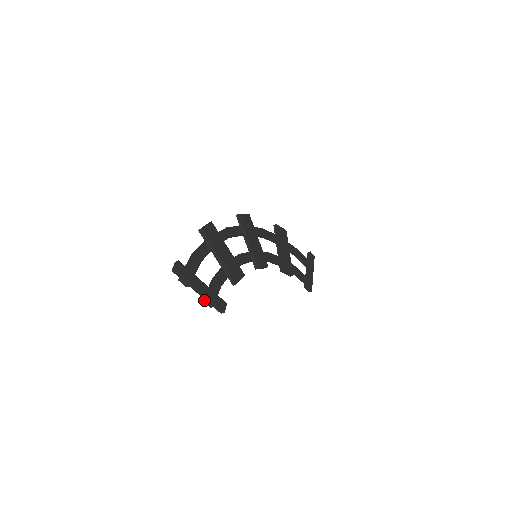
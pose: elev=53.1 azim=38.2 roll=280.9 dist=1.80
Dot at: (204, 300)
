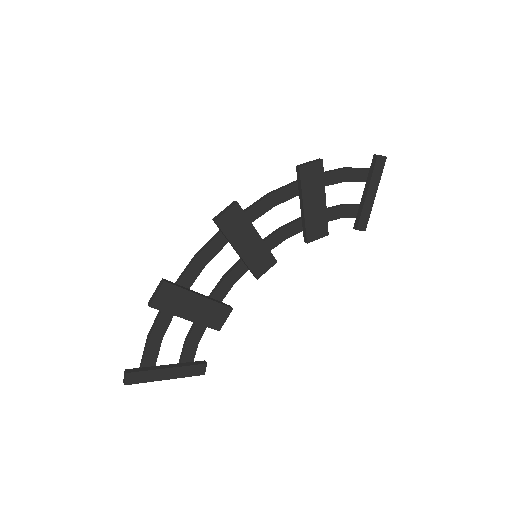
Dot at: occluded
